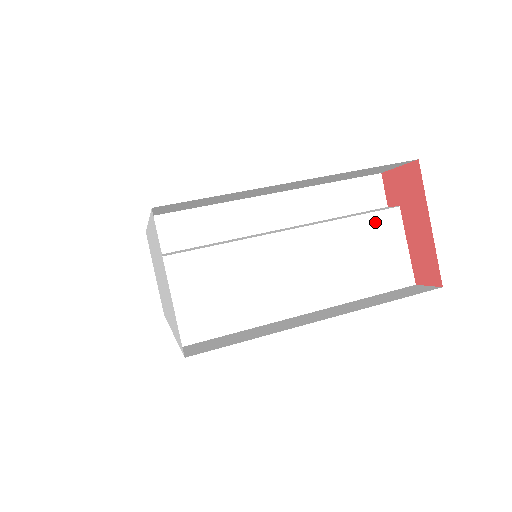
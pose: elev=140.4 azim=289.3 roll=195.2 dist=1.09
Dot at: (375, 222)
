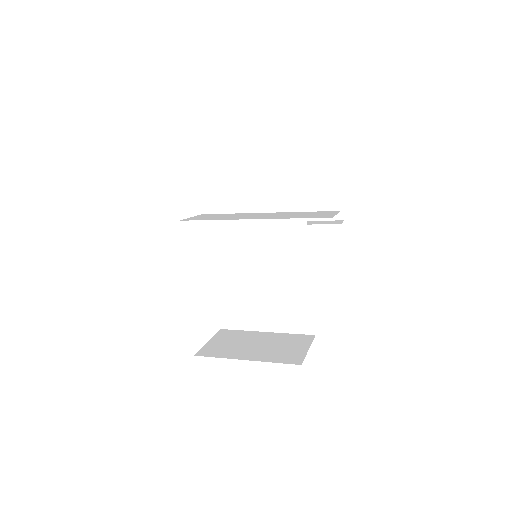
Dot at: (320, 212)
